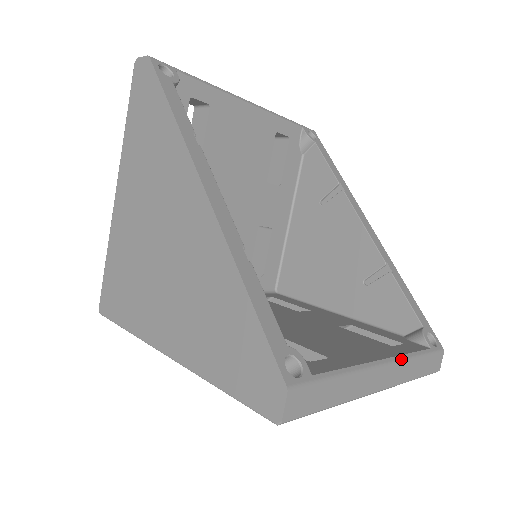
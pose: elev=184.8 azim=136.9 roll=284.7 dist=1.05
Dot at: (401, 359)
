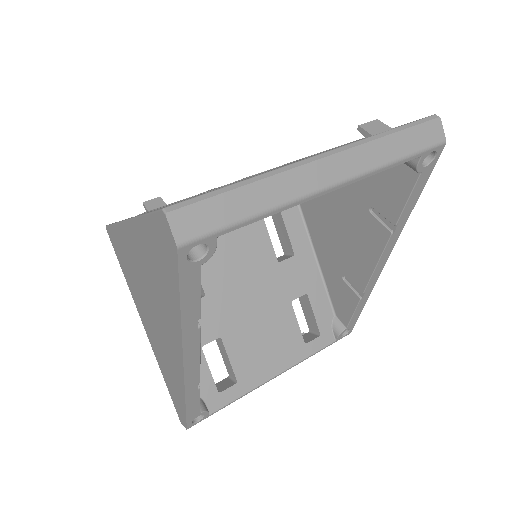
Dot at: occluded
